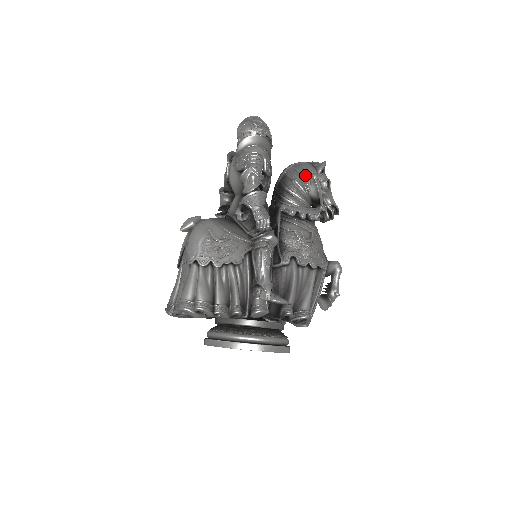
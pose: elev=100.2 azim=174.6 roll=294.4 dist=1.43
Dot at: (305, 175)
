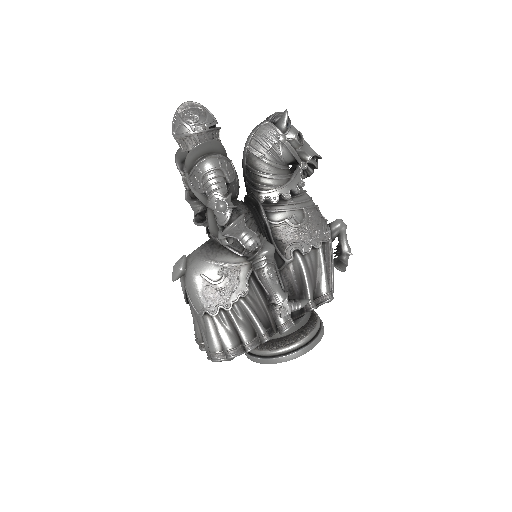
Dot at: (271, 144)
